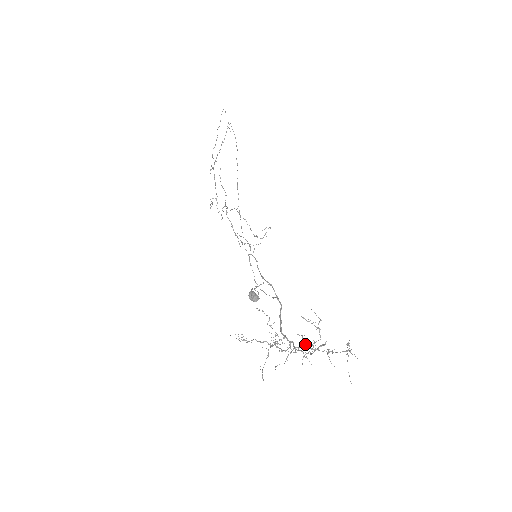
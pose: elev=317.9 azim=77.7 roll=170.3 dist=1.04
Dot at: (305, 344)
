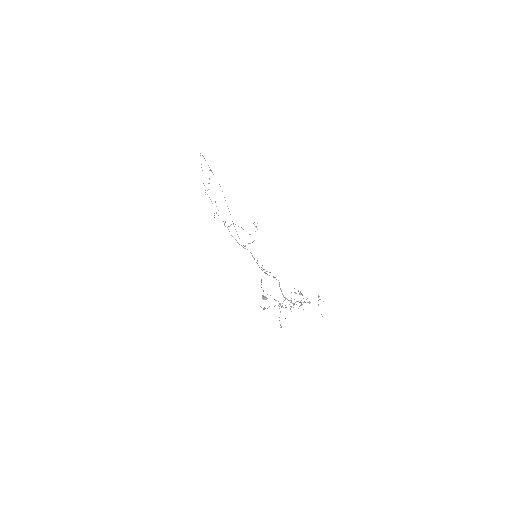
Dot at: (297, 301)
